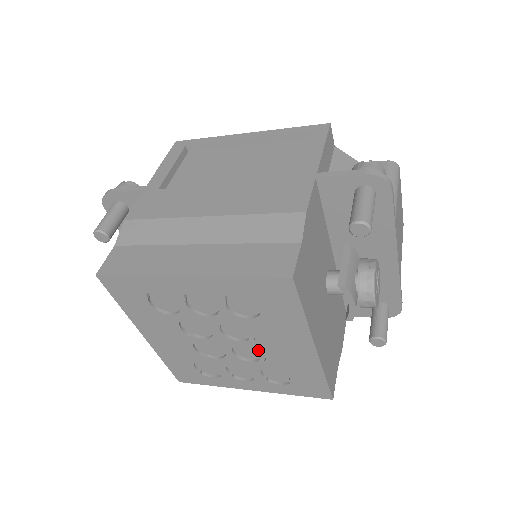
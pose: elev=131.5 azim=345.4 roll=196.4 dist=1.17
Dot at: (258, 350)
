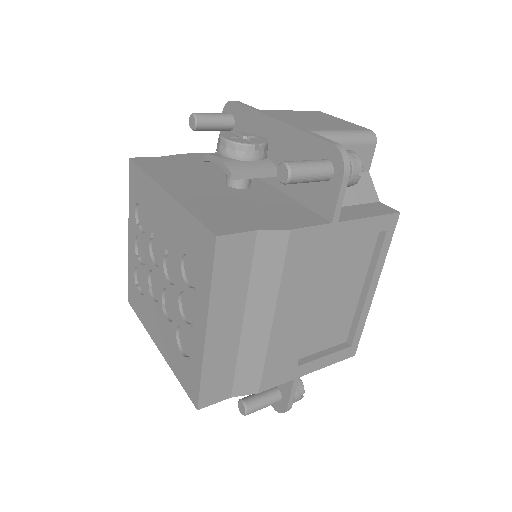
Dot at: (172, 256)
